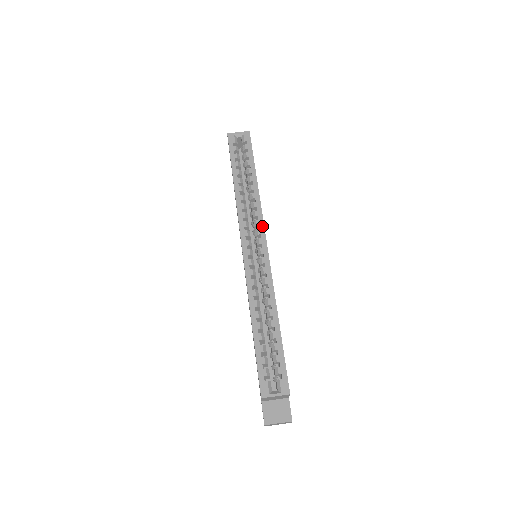
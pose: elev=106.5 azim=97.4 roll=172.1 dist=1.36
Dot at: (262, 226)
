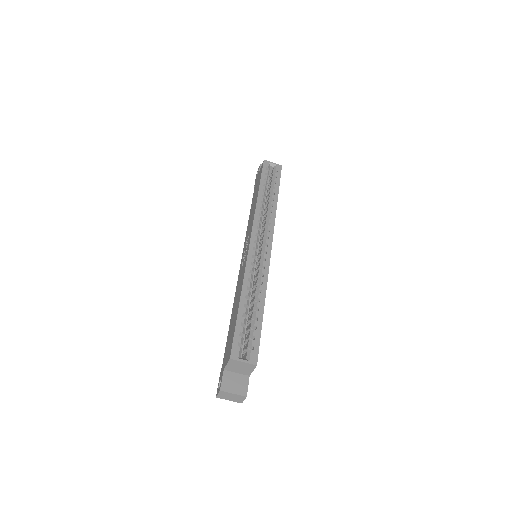
Dot at: (272, 232)
